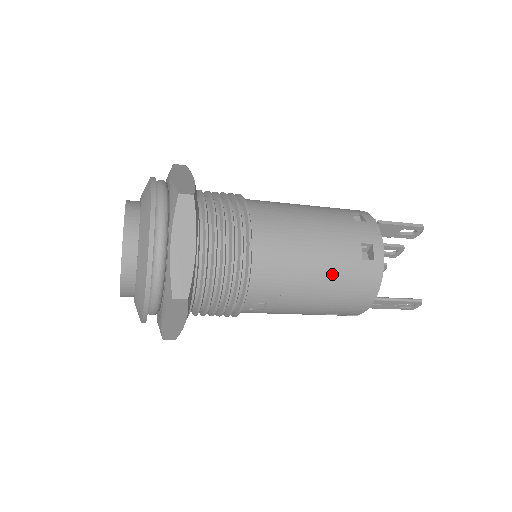
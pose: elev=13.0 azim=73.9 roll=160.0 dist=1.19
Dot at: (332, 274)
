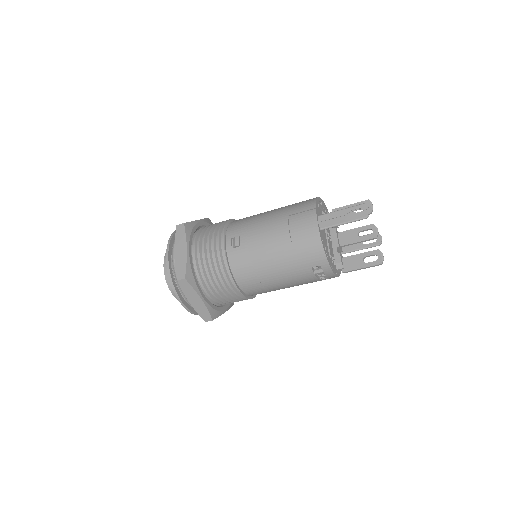
Dot at: (280, 209)
